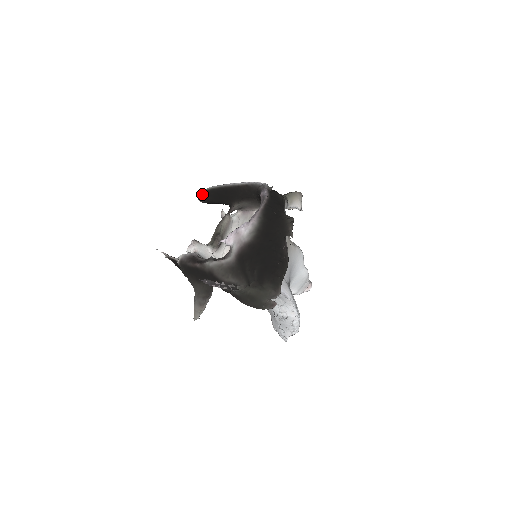
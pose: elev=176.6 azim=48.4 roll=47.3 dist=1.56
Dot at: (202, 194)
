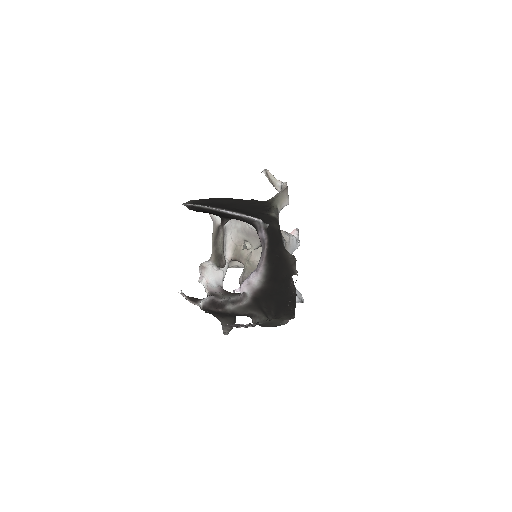
Dot at: (187, 206)
